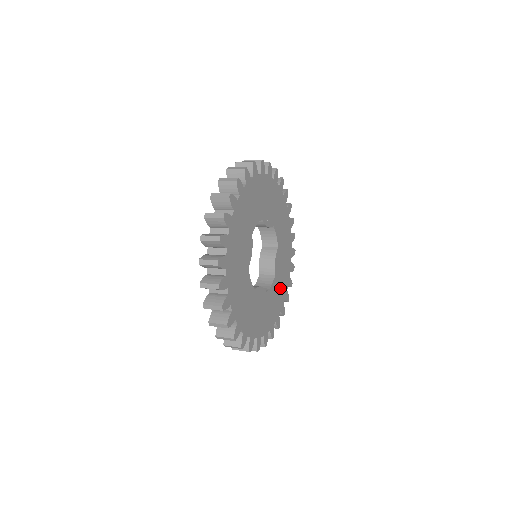
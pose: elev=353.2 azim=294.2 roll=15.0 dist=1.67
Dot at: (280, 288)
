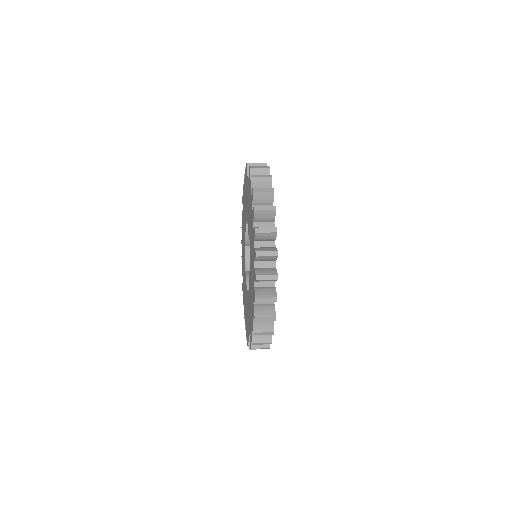
Dot at: occluded
